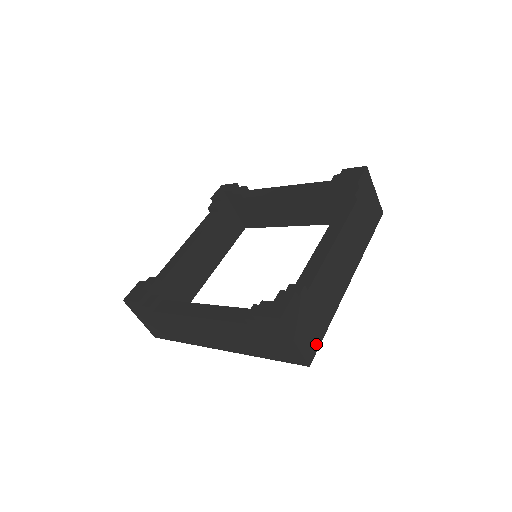
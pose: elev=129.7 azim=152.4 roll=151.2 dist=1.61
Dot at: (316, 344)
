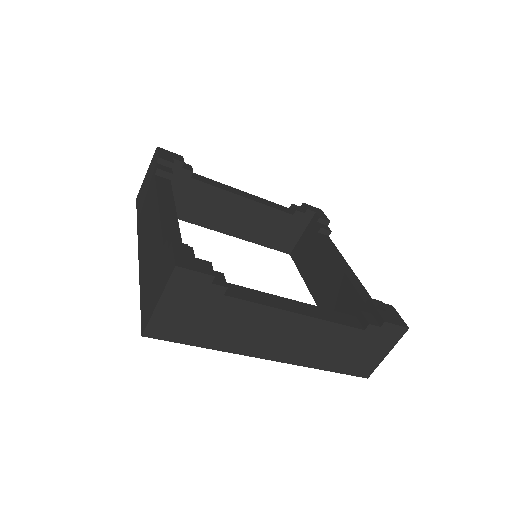
Dot at: occluded
